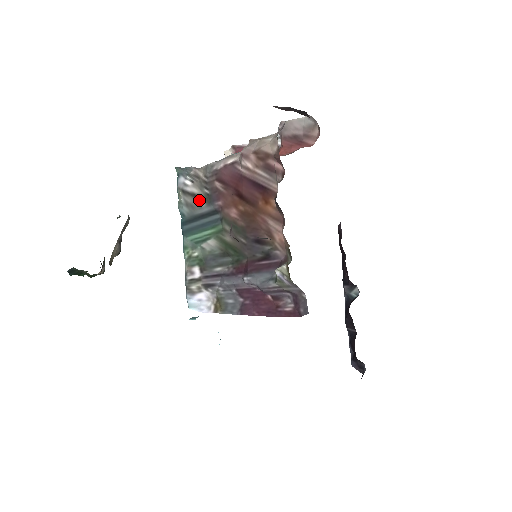
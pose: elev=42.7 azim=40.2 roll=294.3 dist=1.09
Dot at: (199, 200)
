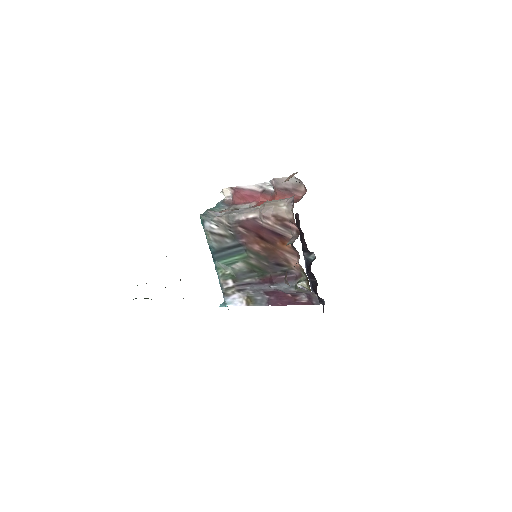
Dot at: (225, 238)
